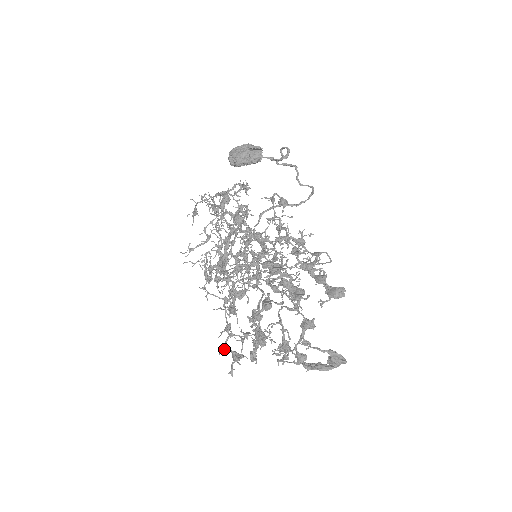
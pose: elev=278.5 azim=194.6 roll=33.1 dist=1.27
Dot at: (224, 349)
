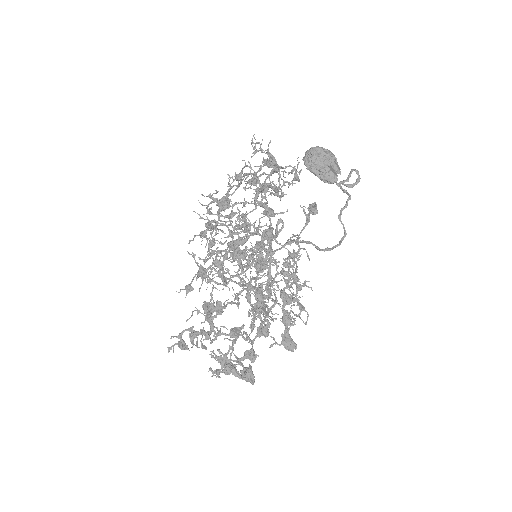
Dot at: (178, 336)
